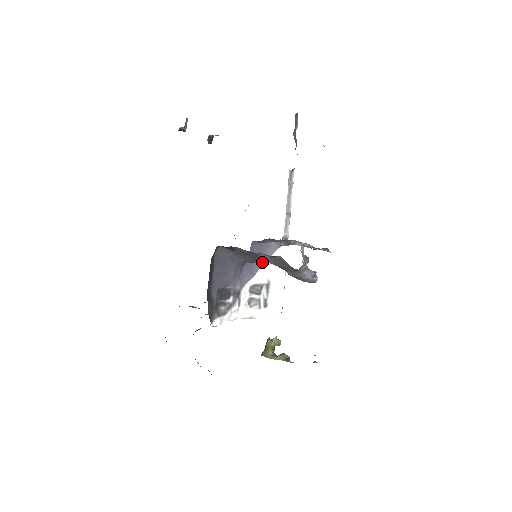
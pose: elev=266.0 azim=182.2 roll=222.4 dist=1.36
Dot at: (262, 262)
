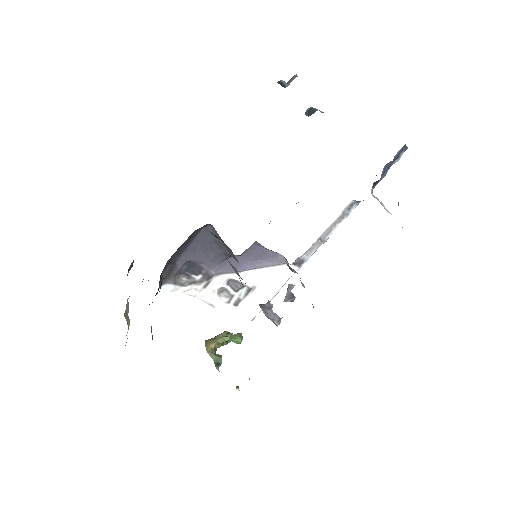
Dot at: occluded
